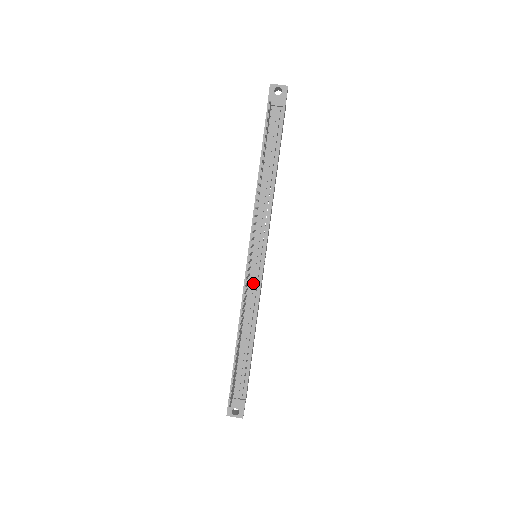
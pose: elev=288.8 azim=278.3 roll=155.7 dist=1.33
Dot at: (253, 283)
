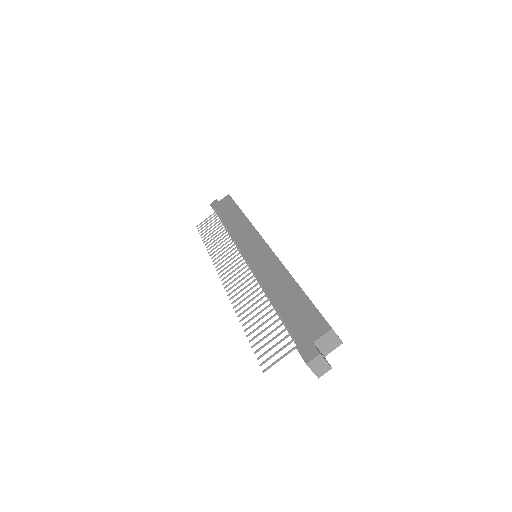
Dot at: (241, 253)
